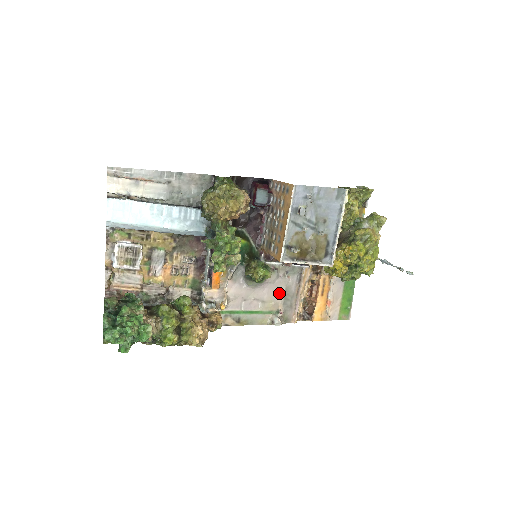
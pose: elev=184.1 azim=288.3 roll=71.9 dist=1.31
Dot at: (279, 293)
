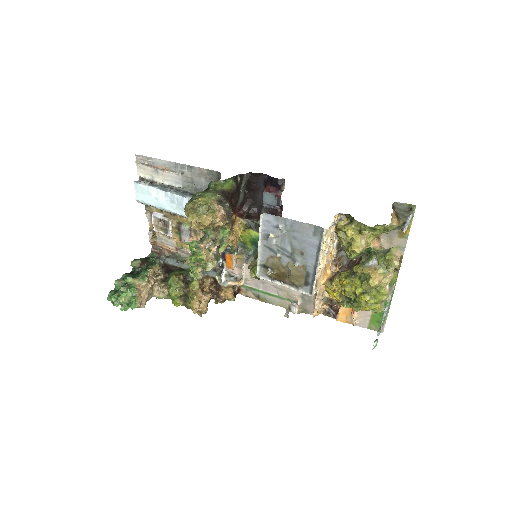
Dot at: occluded
